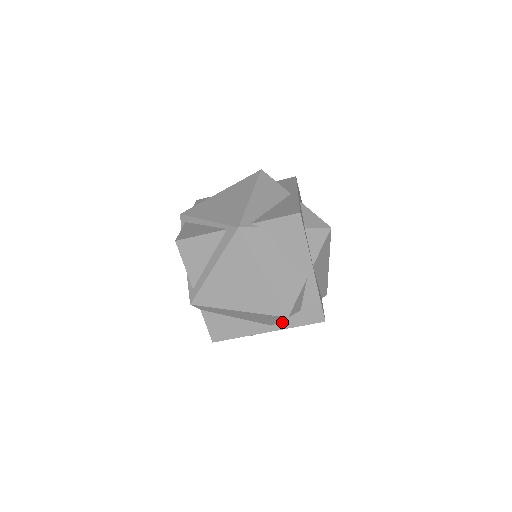
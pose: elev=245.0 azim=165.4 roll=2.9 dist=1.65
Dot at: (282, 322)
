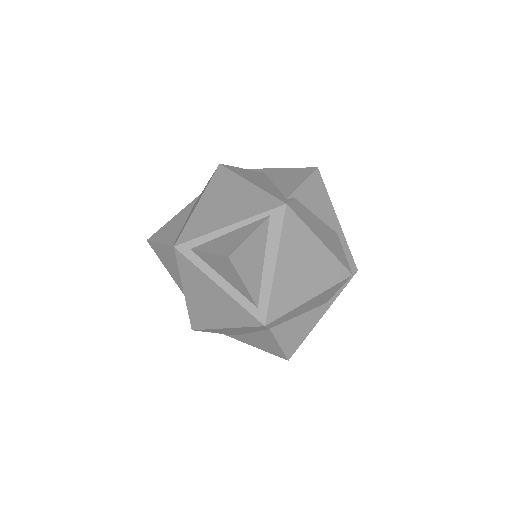
Dot at: occluded
